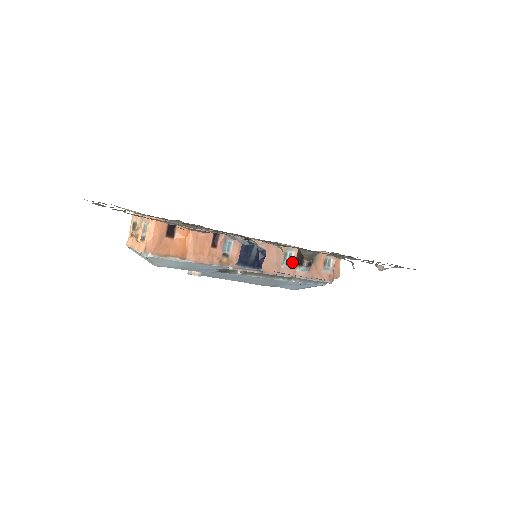
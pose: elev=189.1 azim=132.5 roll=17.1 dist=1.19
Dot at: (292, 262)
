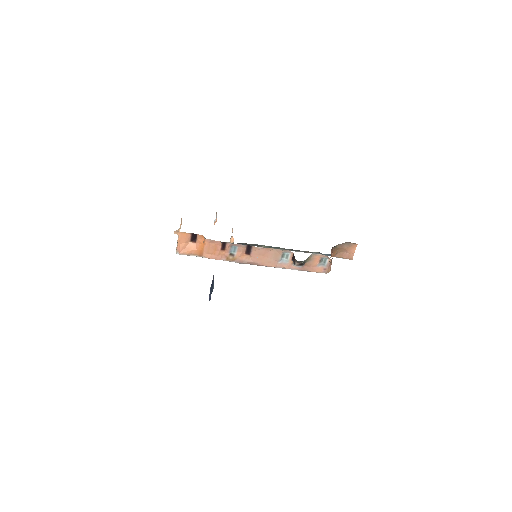
Dot at: (289, 259)
